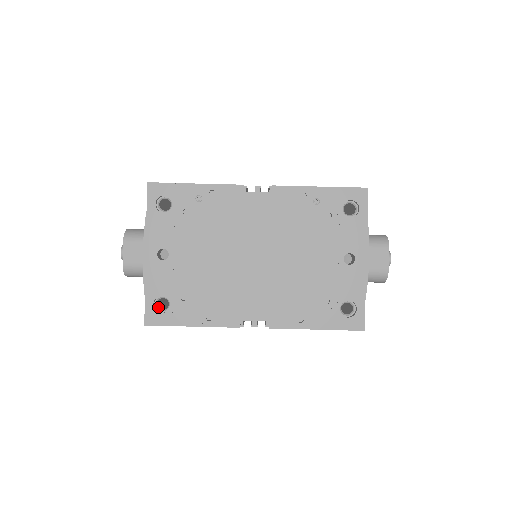
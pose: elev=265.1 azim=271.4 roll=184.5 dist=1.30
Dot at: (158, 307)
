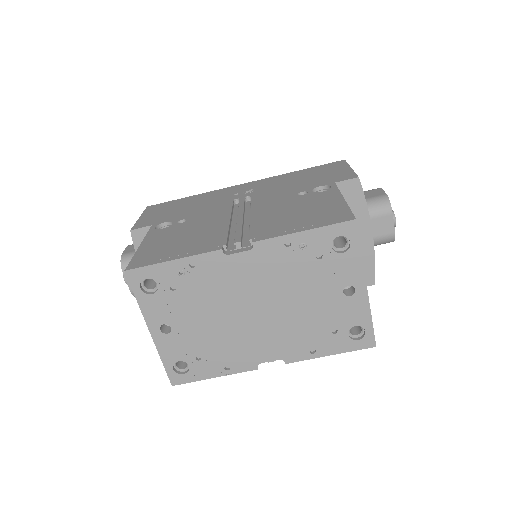
Dot at: (178, 367)
